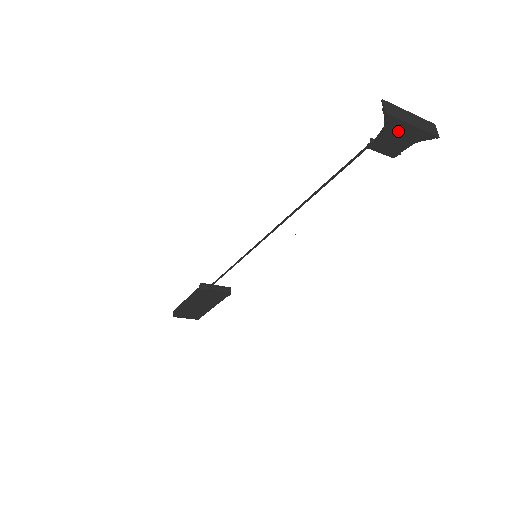
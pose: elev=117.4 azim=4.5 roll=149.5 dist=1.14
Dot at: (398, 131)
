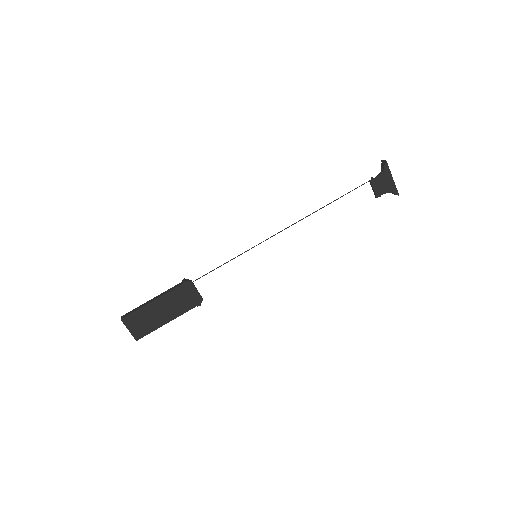
Dot at: (386, 177)
